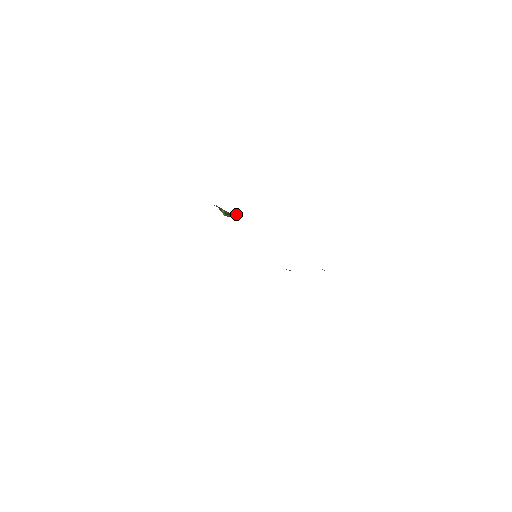
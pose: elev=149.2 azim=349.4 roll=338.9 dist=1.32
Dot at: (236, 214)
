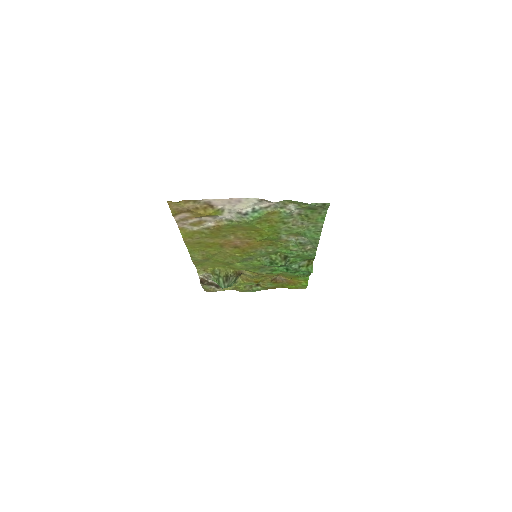
Dot at: (231, 279)
